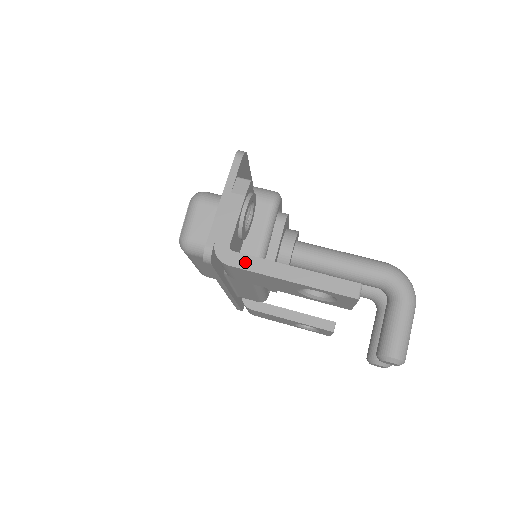
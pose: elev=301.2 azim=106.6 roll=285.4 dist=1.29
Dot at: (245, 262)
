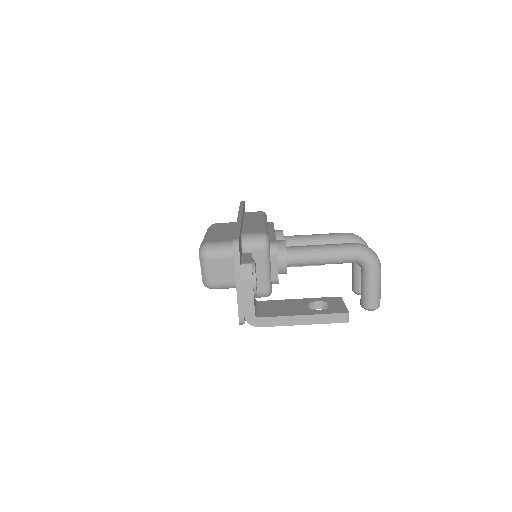
Dot at: (269, 322)
